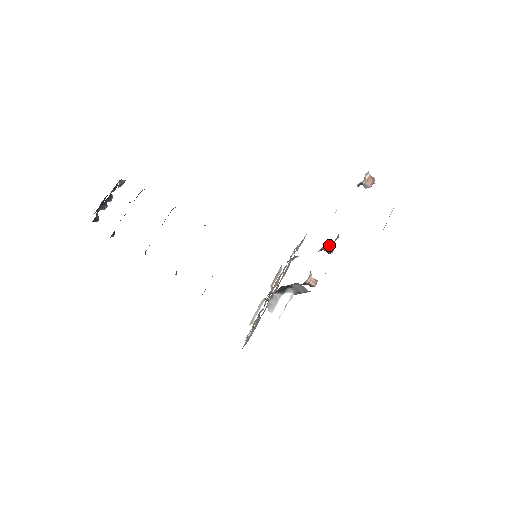
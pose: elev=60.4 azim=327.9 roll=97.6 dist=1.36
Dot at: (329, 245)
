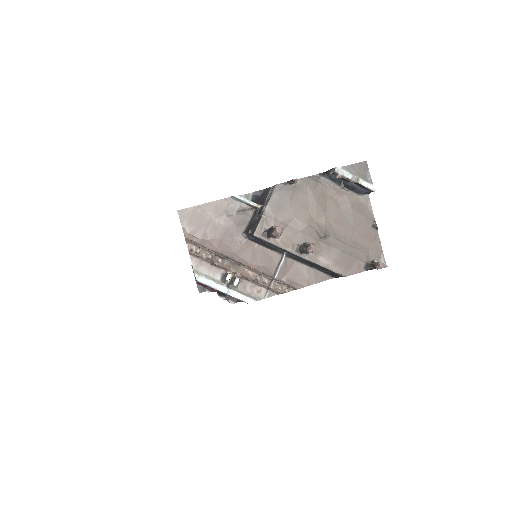
Dot at: occluded
